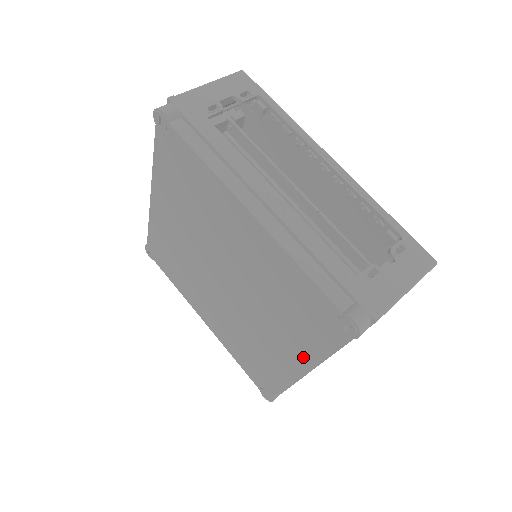
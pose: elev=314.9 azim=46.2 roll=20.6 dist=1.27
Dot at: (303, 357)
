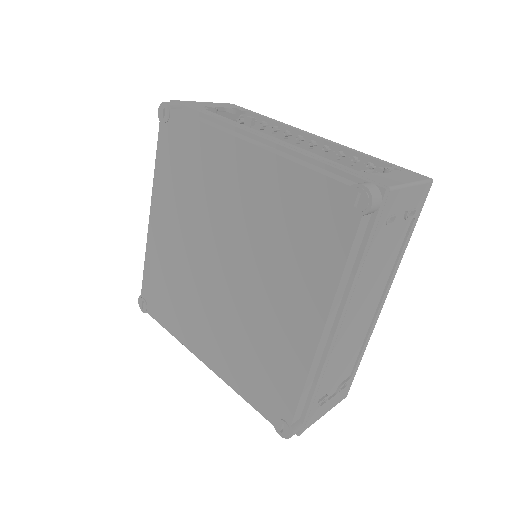
Dot at: (319, 302)
